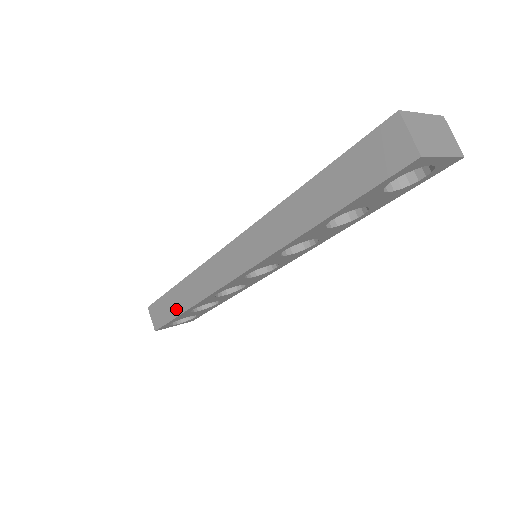
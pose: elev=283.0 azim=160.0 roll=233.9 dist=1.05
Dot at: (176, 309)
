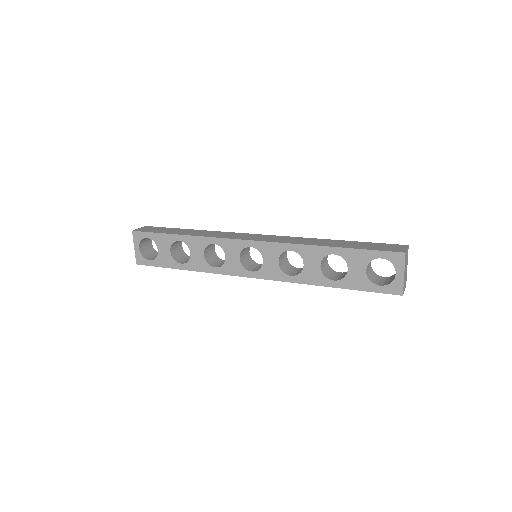
Dot at: (173, 232)
